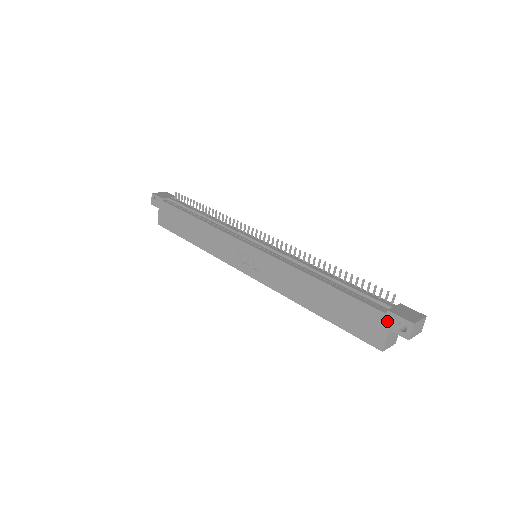
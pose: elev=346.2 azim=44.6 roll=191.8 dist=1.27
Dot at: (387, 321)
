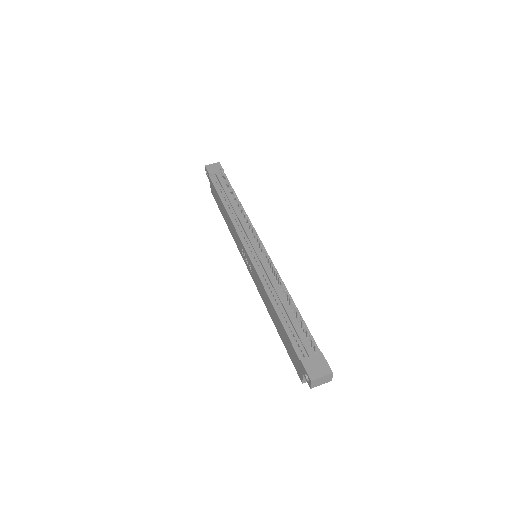
Dot at: (301, 367)
